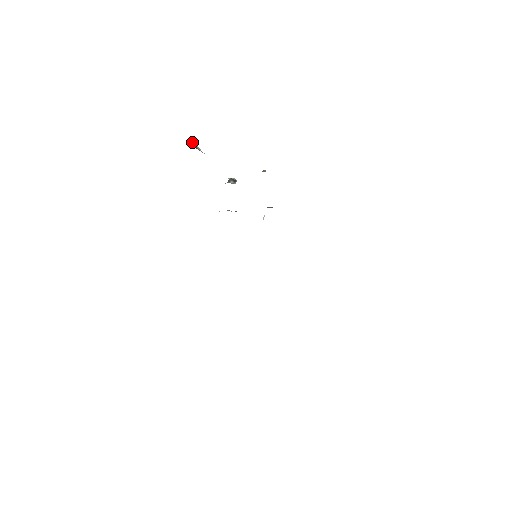
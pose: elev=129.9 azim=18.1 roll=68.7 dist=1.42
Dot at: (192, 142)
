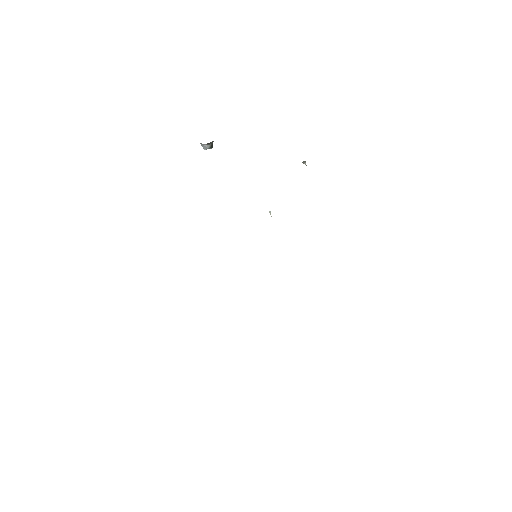
Dot at: occluded
